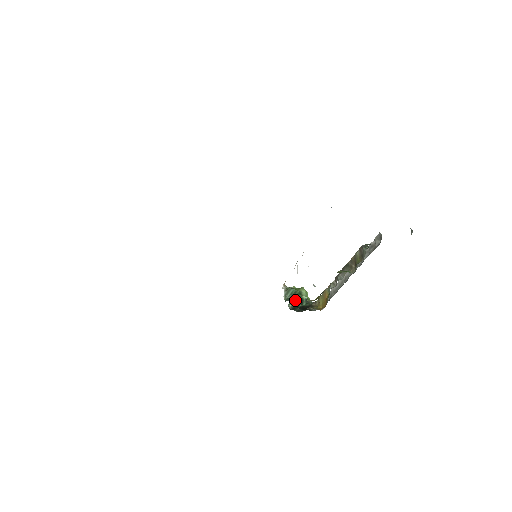
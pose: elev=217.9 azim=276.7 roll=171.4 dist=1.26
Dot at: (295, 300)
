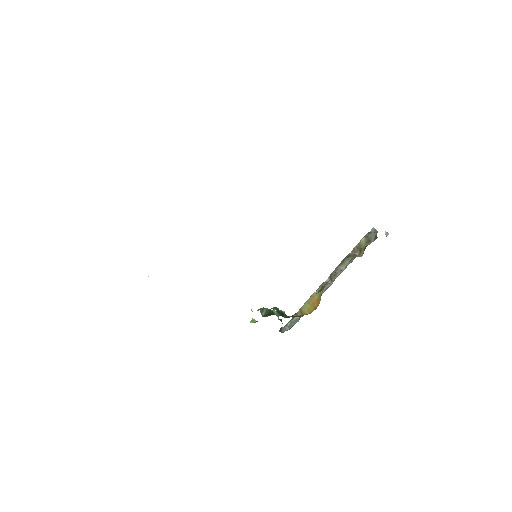
Dot at: (278, 311)
